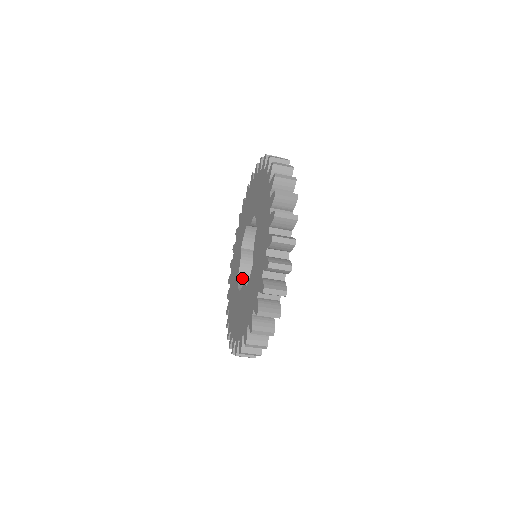
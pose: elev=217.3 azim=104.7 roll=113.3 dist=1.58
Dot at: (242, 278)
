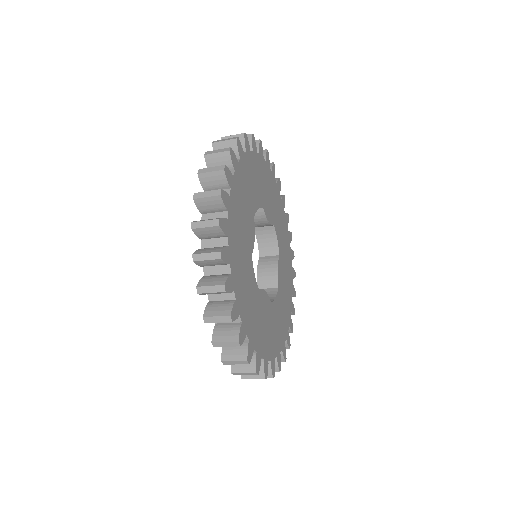
Dot at: (258, 229)
